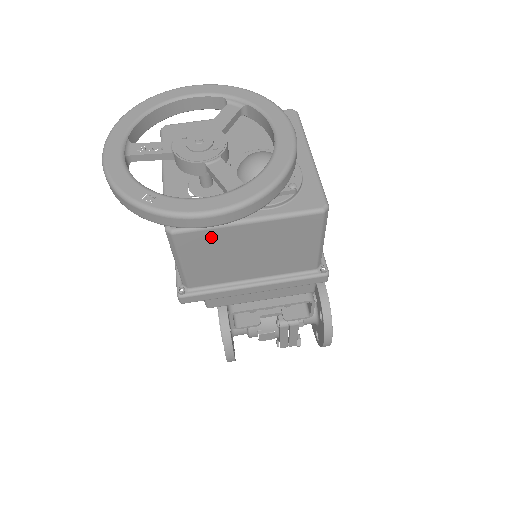
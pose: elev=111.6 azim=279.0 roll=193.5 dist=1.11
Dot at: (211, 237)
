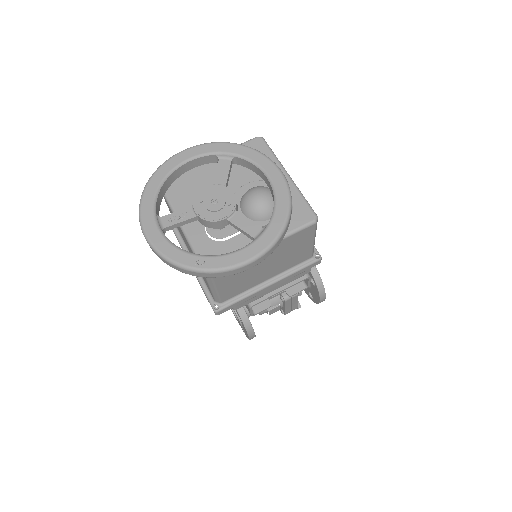
Dot at: occluded
